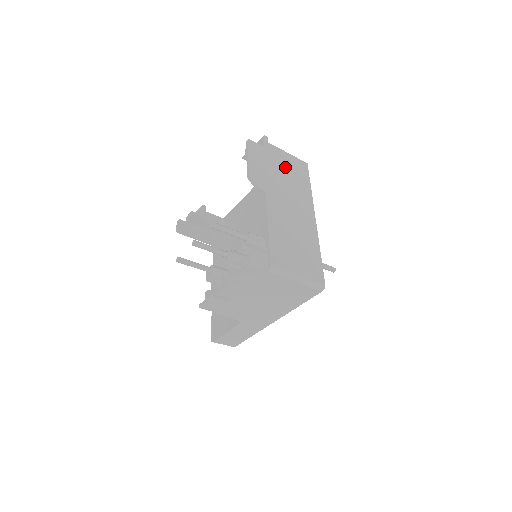
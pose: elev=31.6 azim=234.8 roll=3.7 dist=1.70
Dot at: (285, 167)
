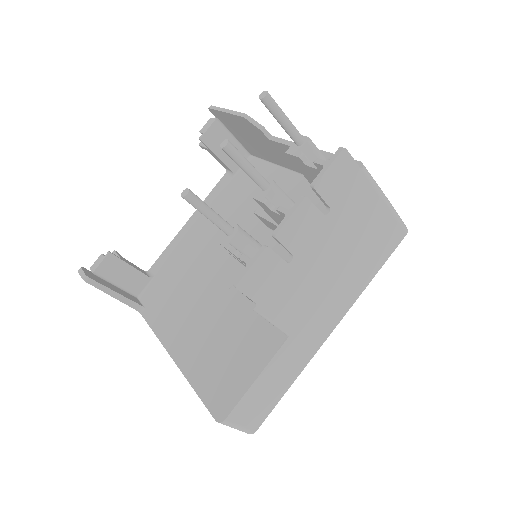
Dot at: occluded
